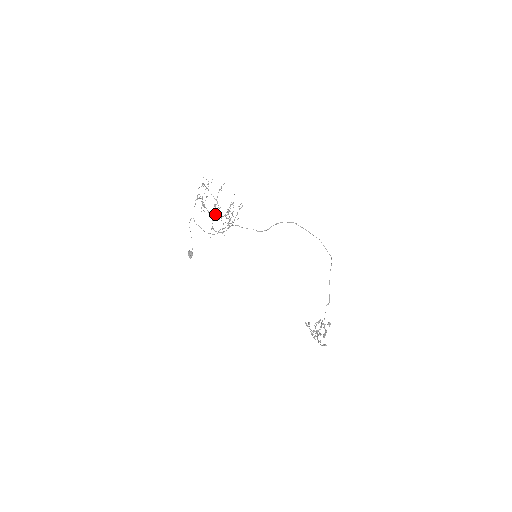
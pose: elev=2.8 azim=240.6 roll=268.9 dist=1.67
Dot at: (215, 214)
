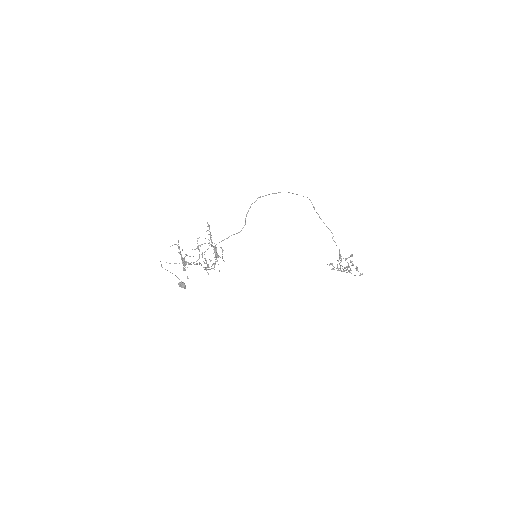
Dot at: occluded
